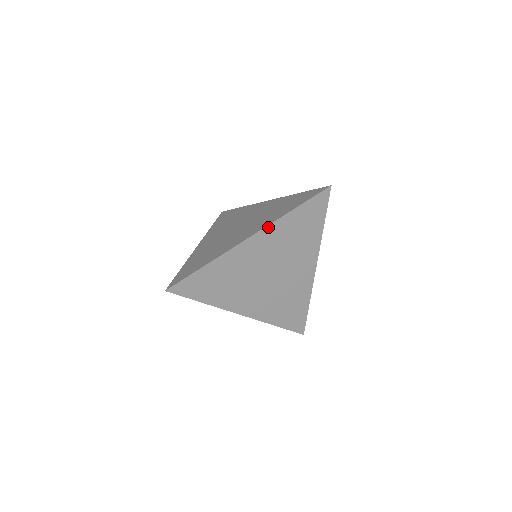
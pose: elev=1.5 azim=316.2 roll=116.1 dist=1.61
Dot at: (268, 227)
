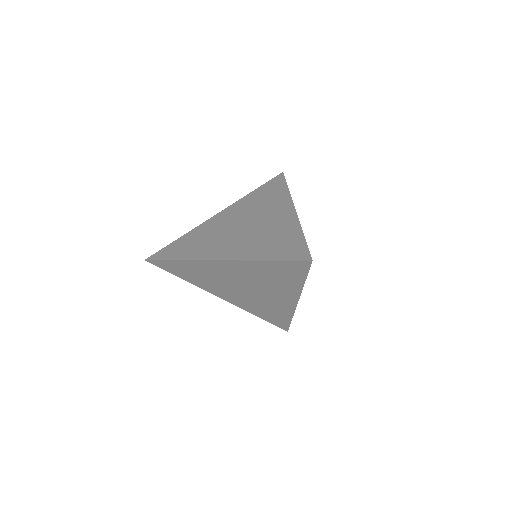
Dot at: (238, 261)
